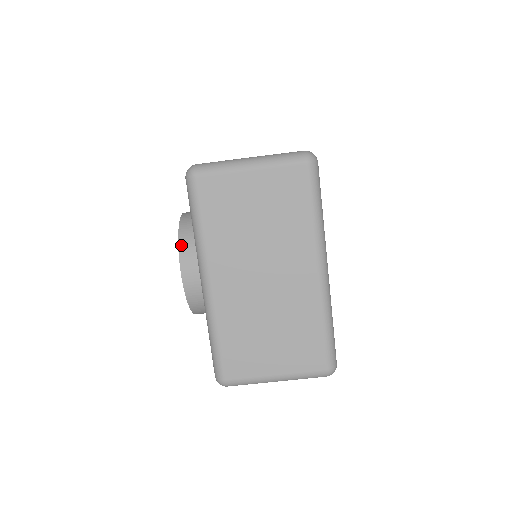
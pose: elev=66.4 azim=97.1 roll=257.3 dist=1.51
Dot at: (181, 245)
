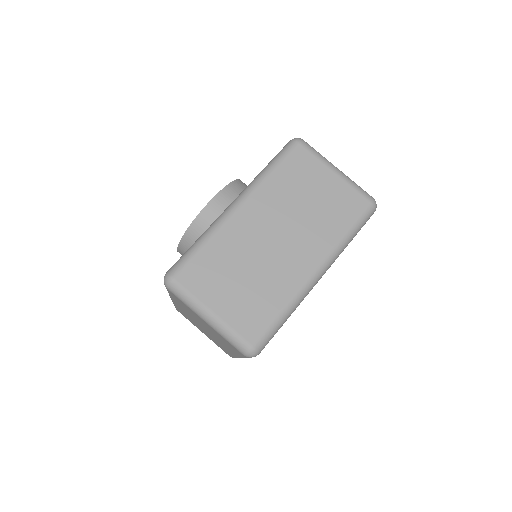
Dot at: (230, 186)
